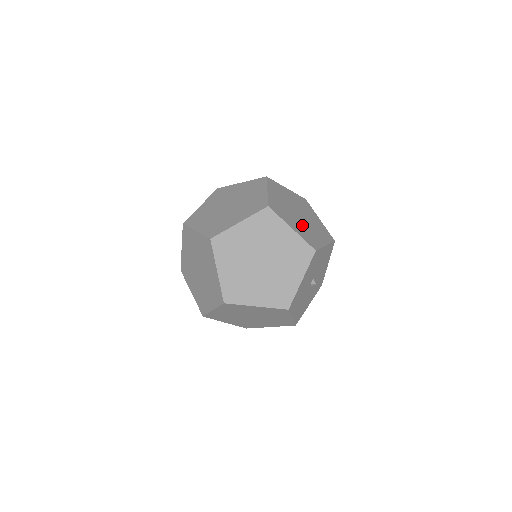
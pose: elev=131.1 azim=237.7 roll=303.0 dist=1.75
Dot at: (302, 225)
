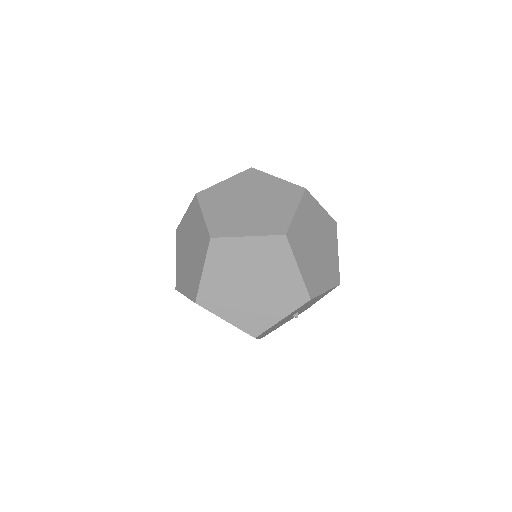
Dot at: (313, 262)
